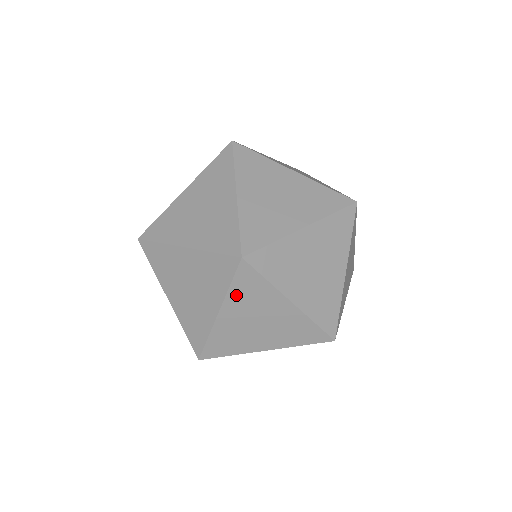
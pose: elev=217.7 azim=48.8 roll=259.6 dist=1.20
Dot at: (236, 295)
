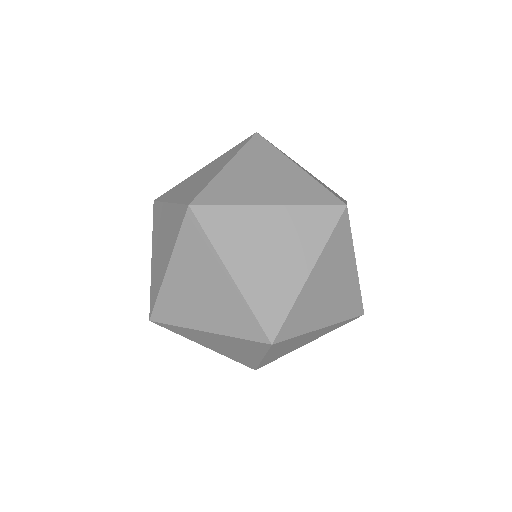
Dot at: (182, 249)
